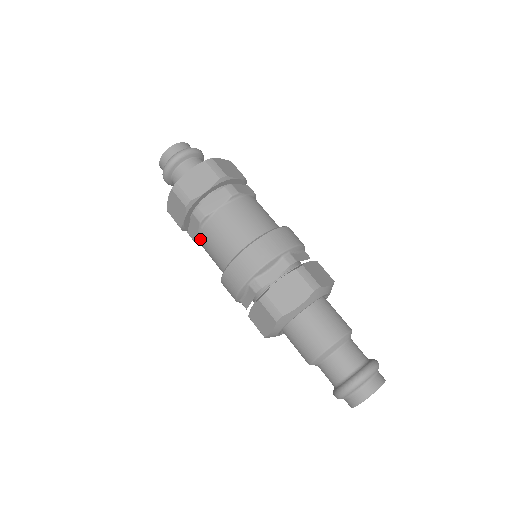
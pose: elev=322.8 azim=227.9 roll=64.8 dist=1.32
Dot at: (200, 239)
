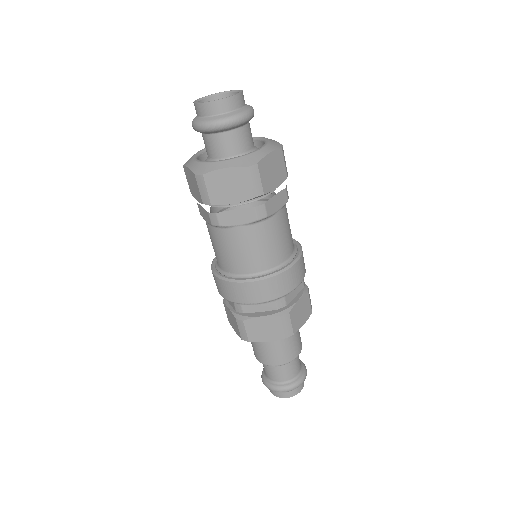
Dot at: (236, 231)
